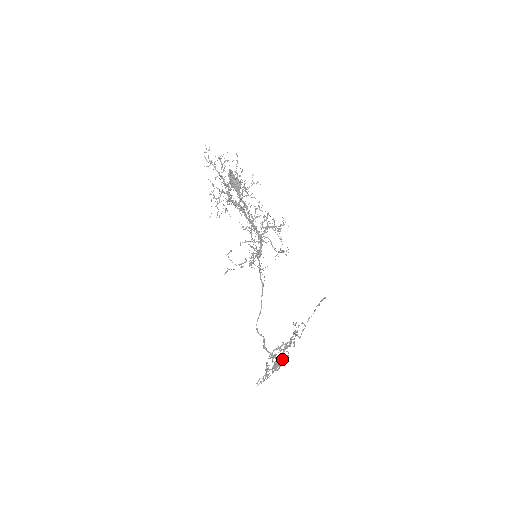
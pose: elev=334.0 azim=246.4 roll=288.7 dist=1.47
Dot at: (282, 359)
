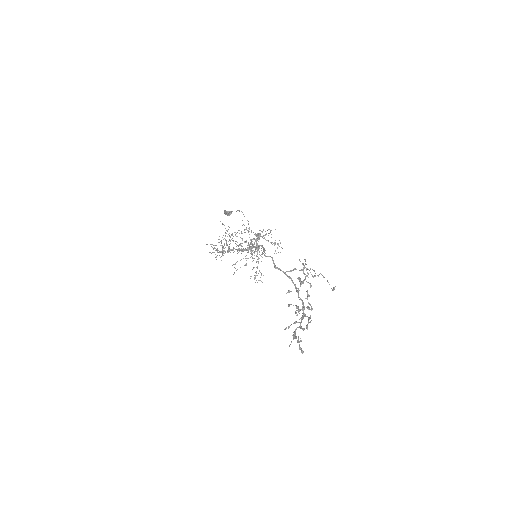
Dot at: (308, 318)
